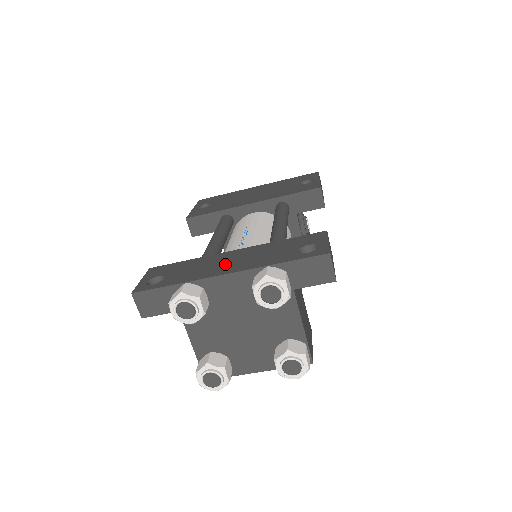
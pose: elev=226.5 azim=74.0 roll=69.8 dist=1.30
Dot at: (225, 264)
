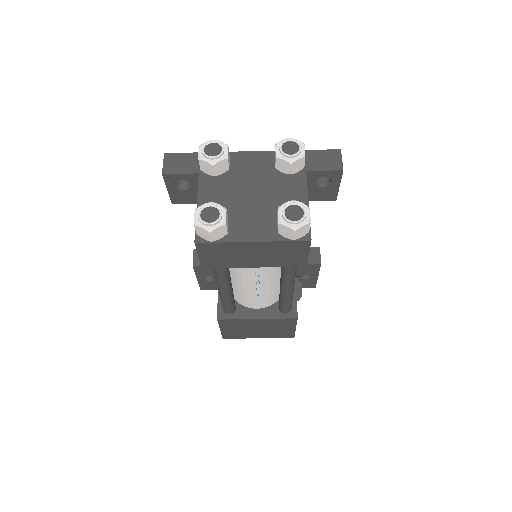
Dot at: occluded
